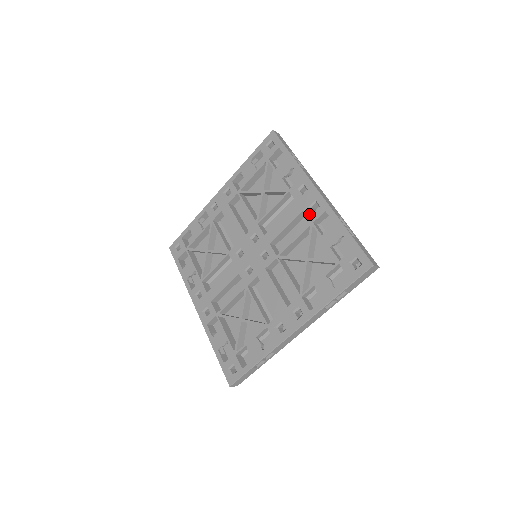
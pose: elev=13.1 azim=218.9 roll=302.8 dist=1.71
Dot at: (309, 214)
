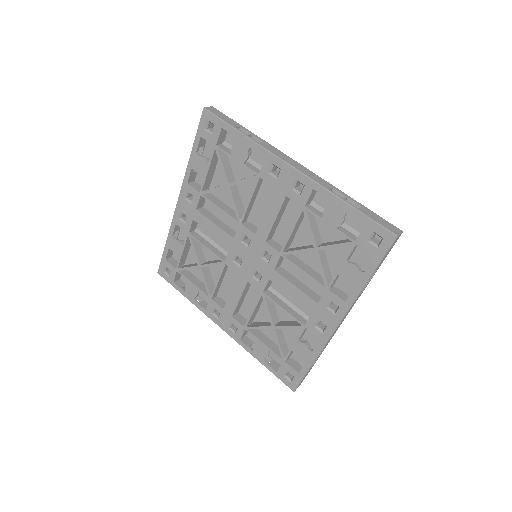
Dot at: (295, 198)
